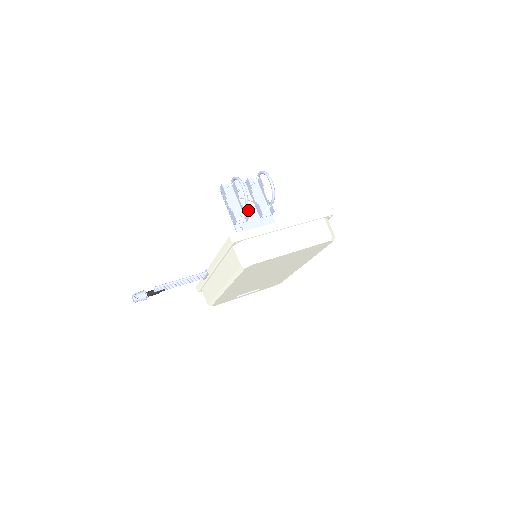
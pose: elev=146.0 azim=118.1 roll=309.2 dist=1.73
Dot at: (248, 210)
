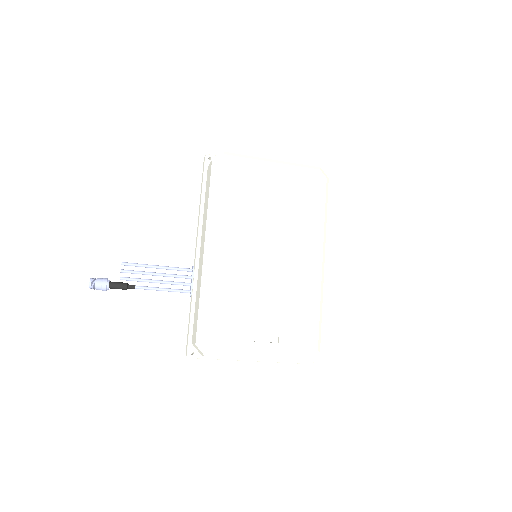
Dot at: occluded
